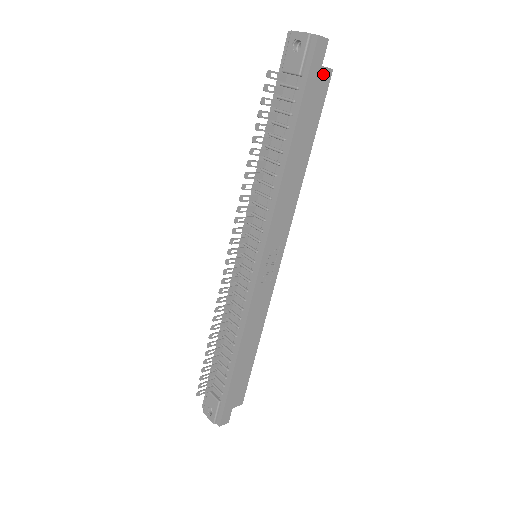
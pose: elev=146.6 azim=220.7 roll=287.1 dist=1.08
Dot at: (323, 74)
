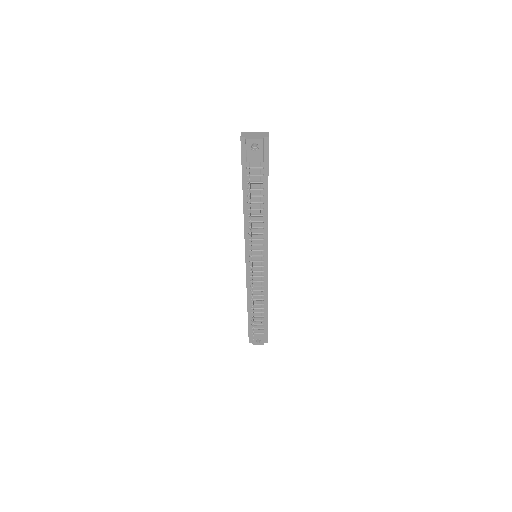
Dot at: occluded
